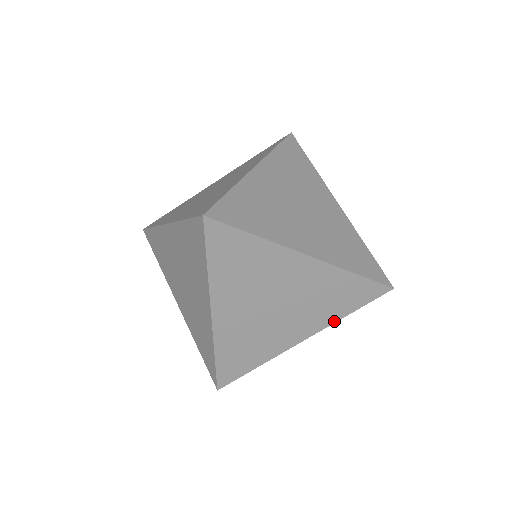
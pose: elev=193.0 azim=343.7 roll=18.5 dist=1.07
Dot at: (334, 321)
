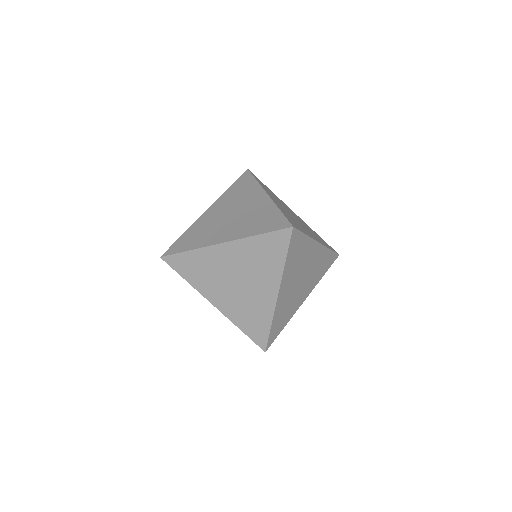
Dot at: occluded
